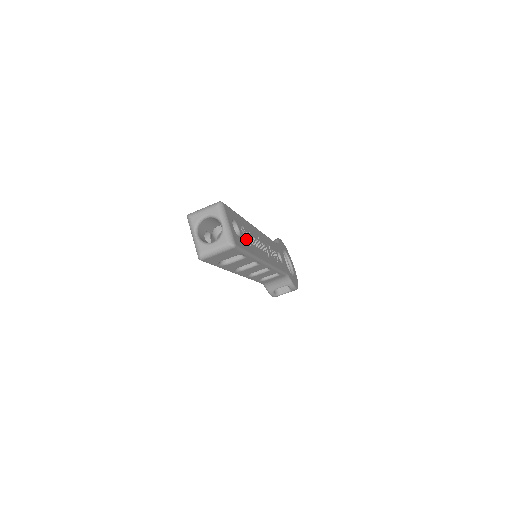
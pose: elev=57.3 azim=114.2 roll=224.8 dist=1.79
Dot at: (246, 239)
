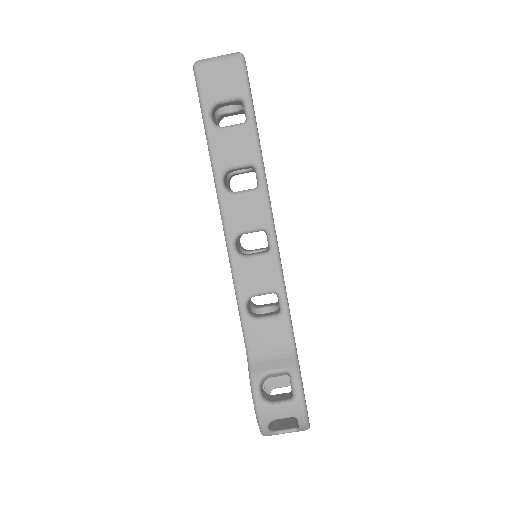
Dot at: occluded
